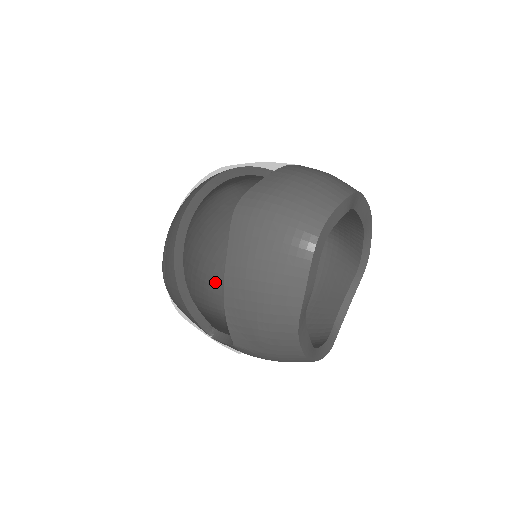
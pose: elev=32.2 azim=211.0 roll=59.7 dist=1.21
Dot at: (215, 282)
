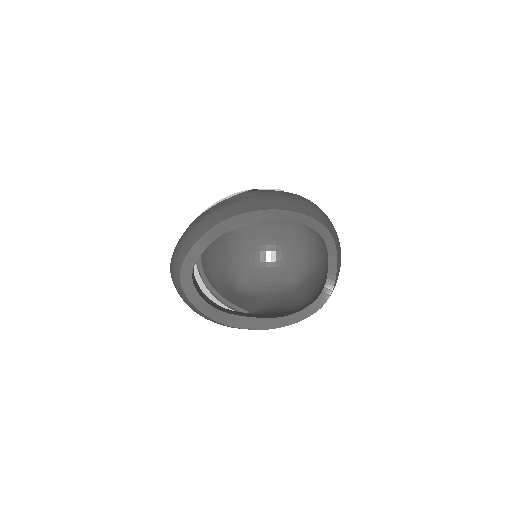
Dot at: occluded
